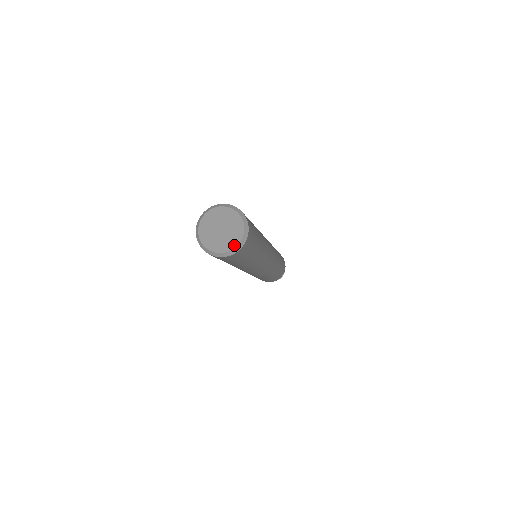
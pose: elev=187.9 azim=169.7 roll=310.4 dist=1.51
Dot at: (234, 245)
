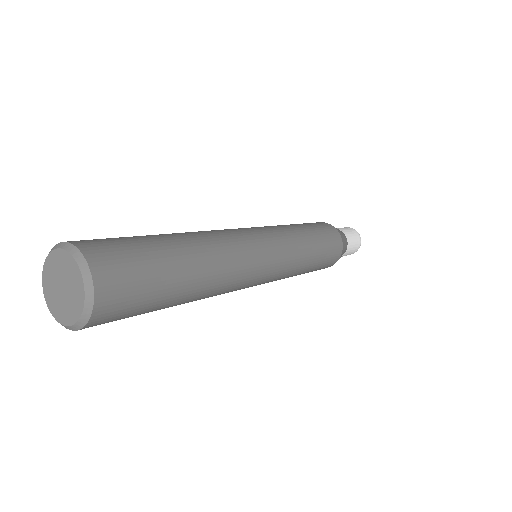
Dot at: (62, 321)
